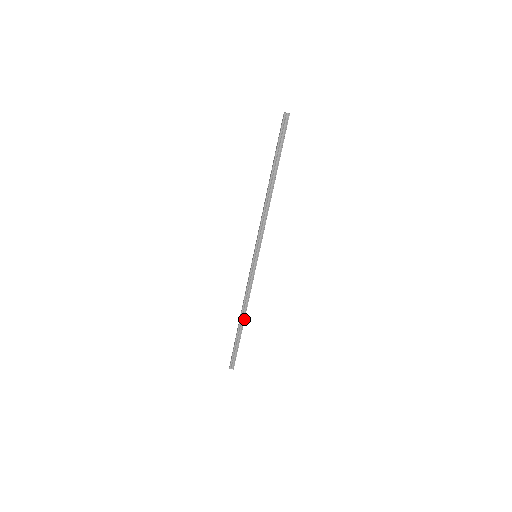
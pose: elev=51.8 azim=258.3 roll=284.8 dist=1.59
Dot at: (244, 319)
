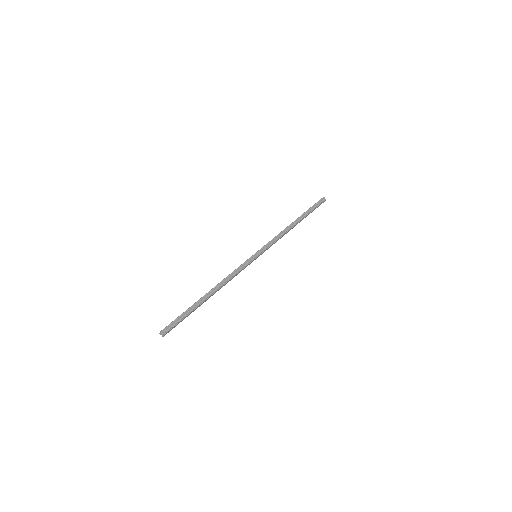
Dot at: (212, 294)
